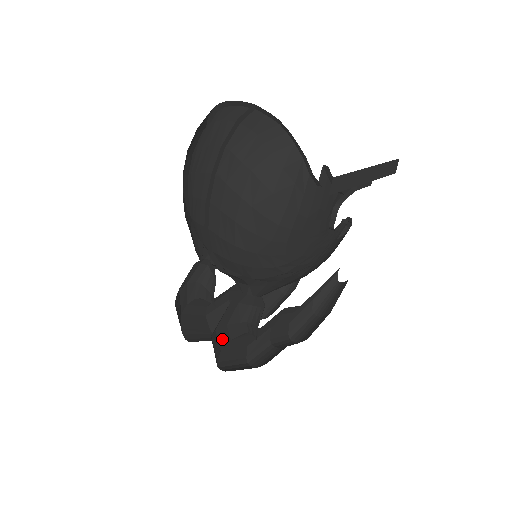
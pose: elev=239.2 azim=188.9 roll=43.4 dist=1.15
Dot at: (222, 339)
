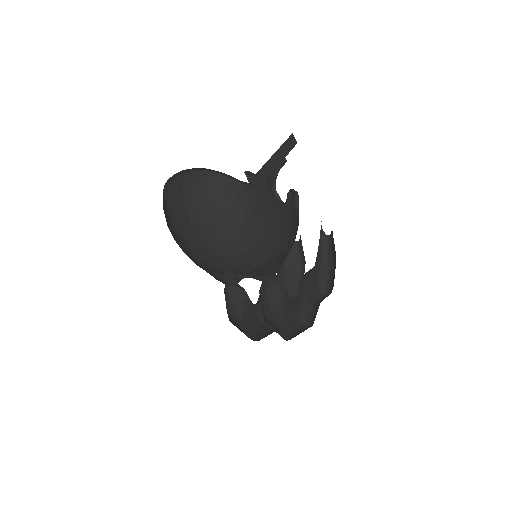
Dot at: (275, 321)
